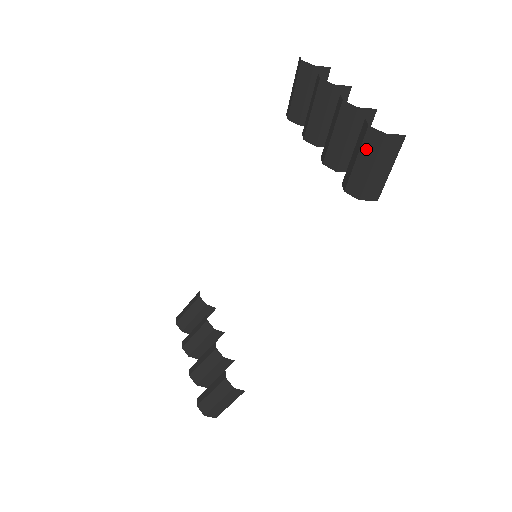
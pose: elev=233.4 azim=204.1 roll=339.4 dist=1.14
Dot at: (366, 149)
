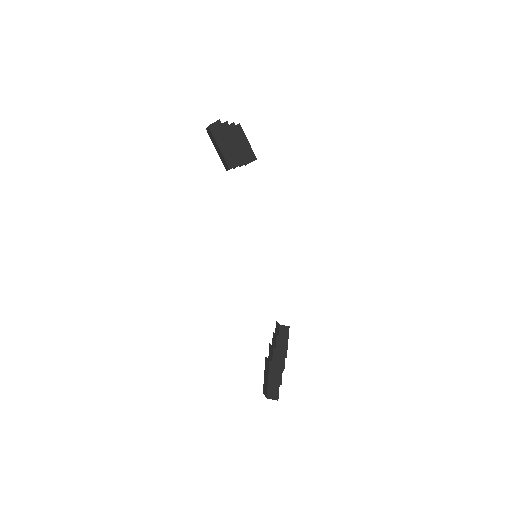
Dot at: (213, 141)
